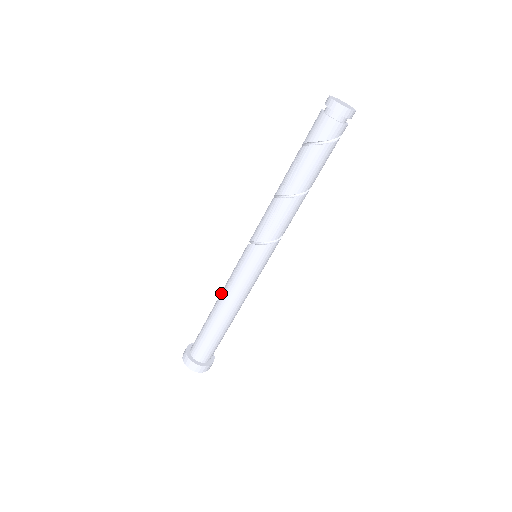
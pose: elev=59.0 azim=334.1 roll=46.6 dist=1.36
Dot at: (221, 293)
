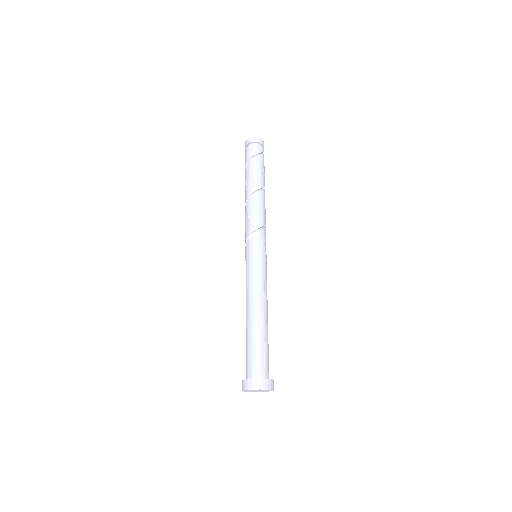
Dot at: occluded
